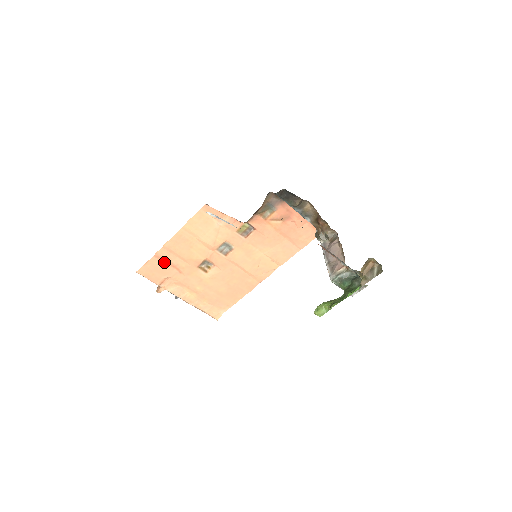
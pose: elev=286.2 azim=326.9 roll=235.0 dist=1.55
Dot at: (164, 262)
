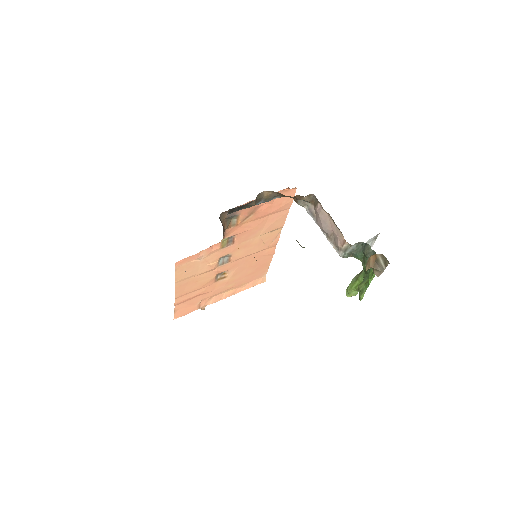
Dot at: (187, 301)
